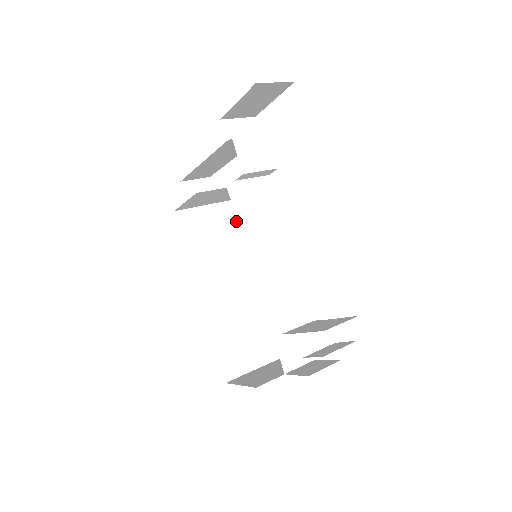
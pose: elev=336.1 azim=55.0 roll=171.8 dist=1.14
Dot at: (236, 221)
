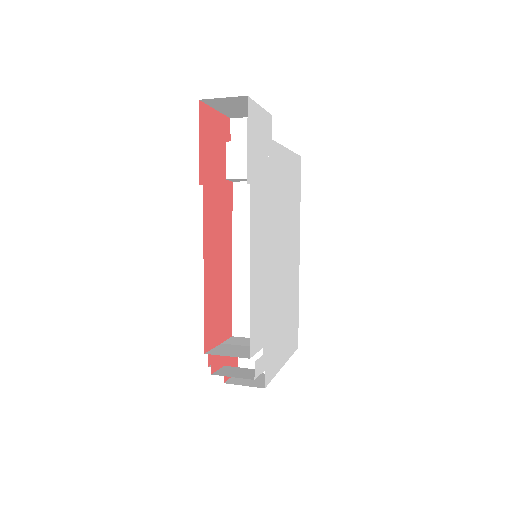
Dot at: occluded
